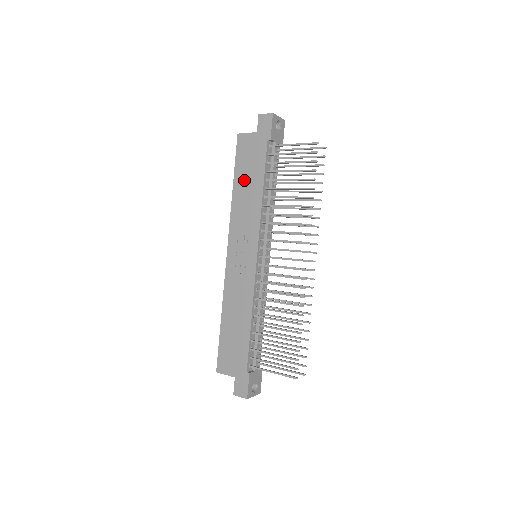
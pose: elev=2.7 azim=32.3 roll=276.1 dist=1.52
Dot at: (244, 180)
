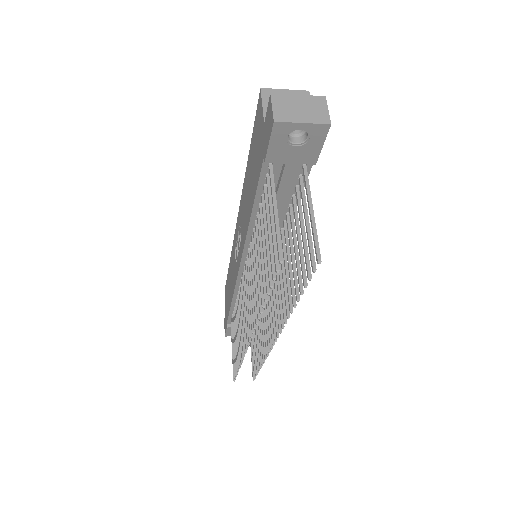
Dot at: (250, 171)
